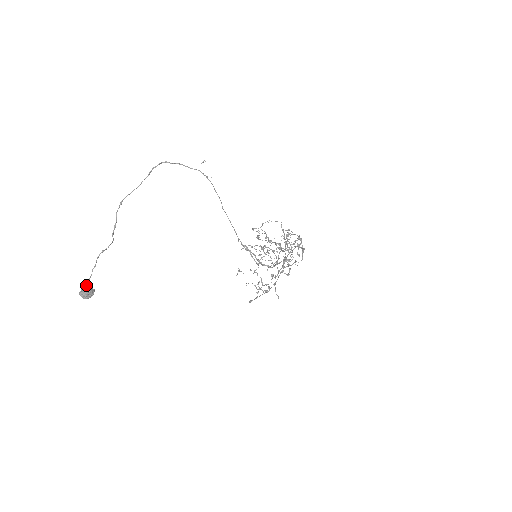
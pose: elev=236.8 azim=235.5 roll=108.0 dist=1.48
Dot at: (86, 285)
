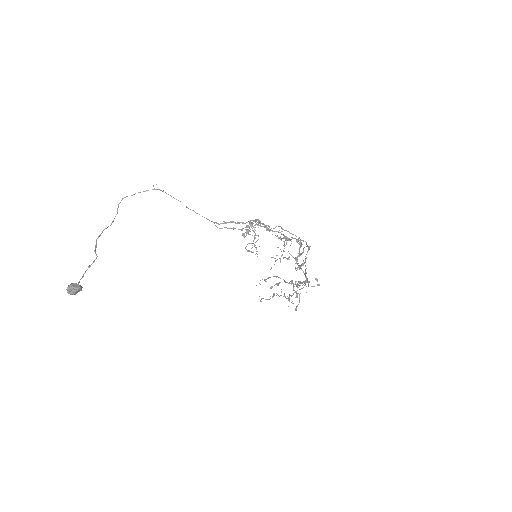
Dot at: occluded
